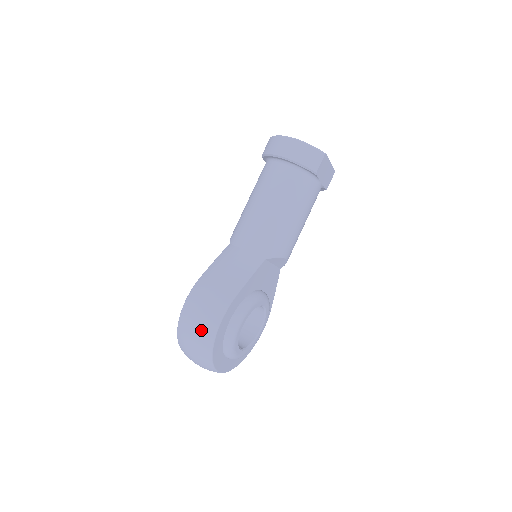
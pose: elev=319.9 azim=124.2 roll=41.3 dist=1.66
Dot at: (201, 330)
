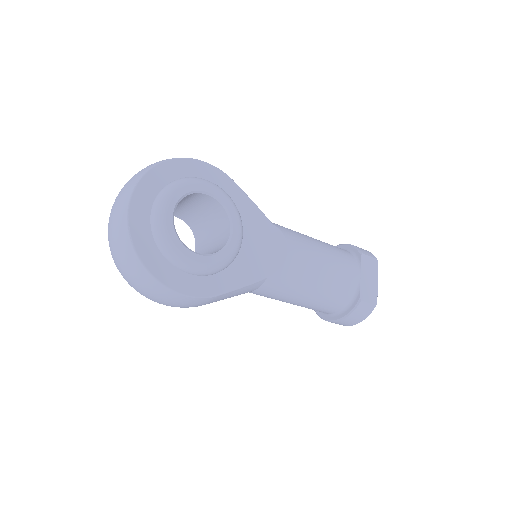
Dot at: occluded
